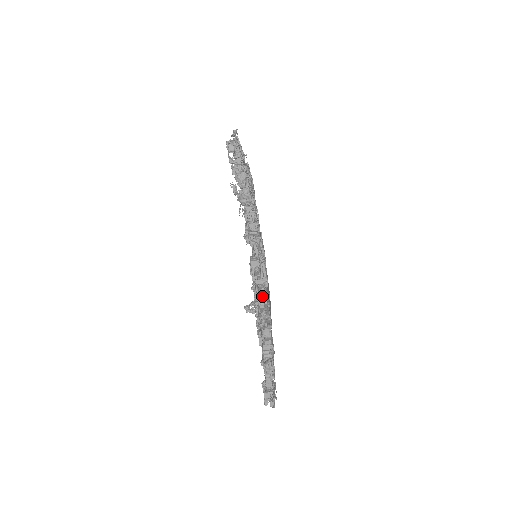
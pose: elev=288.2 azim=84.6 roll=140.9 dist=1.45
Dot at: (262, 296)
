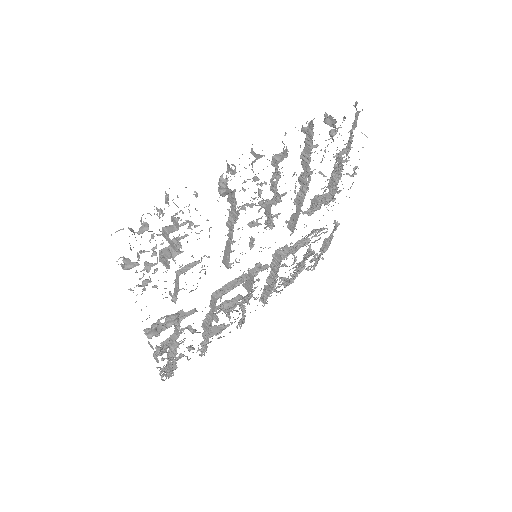
Dot at: (214, 298)
